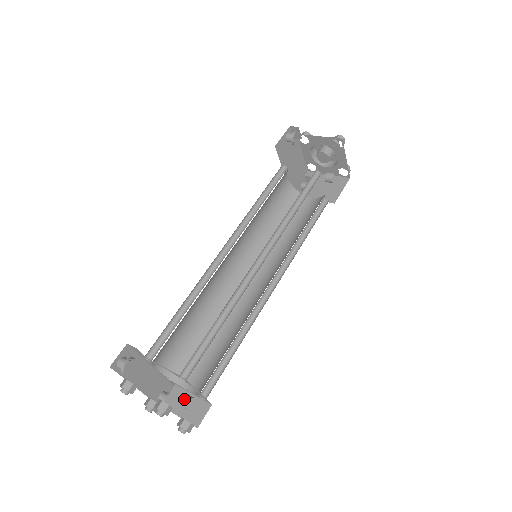
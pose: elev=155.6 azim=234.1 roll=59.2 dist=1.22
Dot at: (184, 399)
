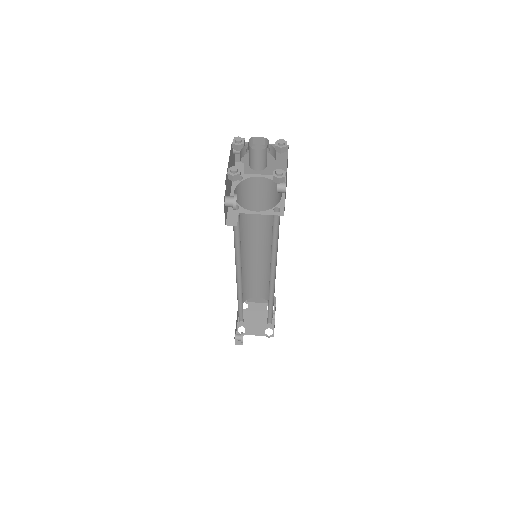
Dot at: occluded
